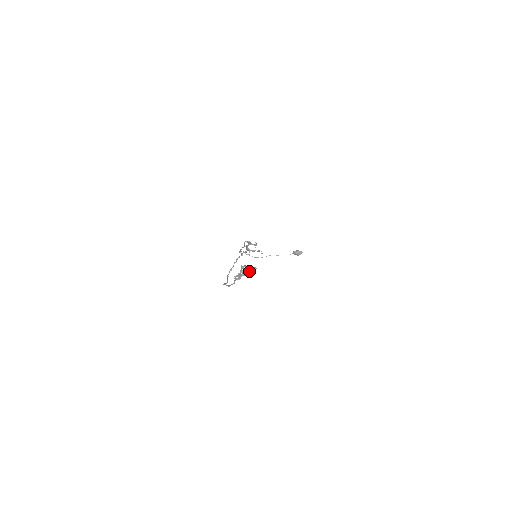
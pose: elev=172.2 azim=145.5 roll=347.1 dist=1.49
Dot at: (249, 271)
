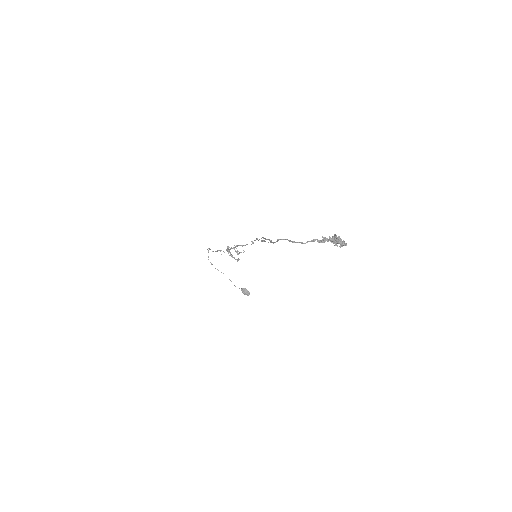
Dot at: (342, 242)
